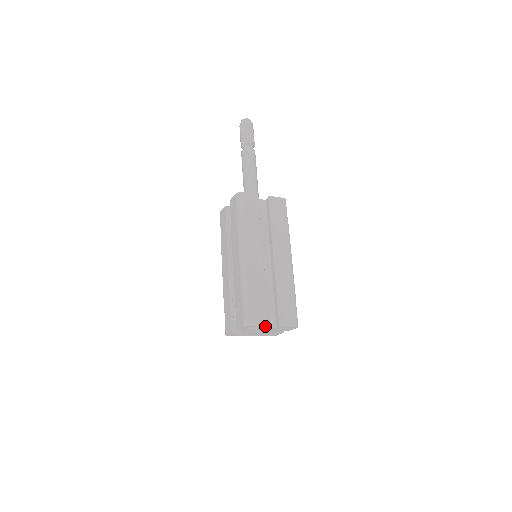
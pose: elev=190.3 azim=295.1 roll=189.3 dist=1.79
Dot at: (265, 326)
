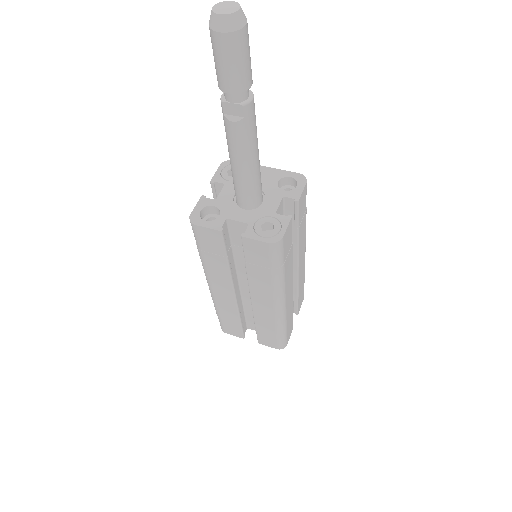
Dot at: (241, 336)
